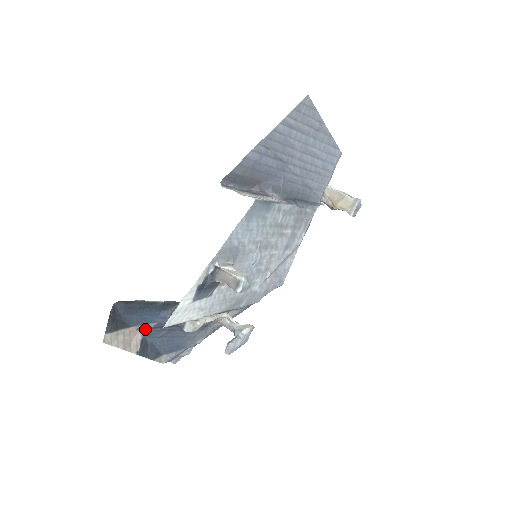
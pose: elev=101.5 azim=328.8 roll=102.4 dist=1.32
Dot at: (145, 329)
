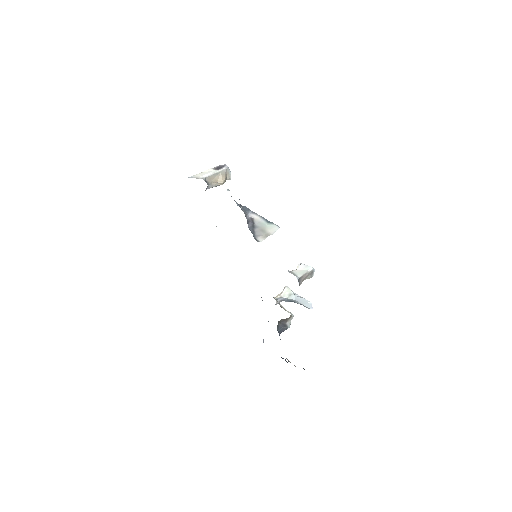
Dot at: occluded
